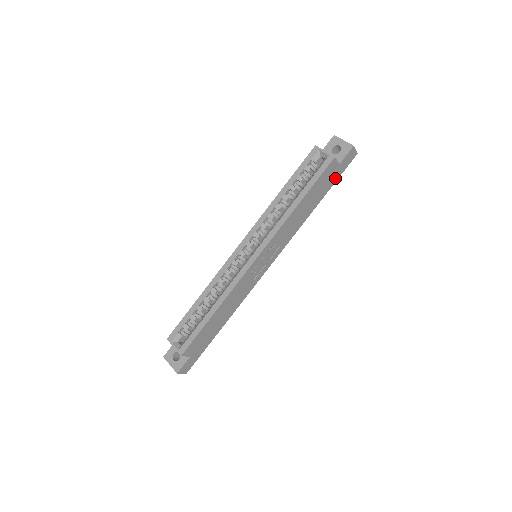
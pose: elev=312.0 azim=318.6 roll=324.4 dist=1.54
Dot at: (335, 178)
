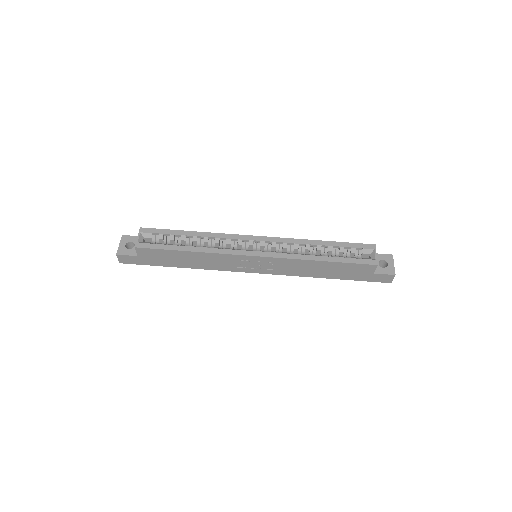
Dot at: (360, 278)
